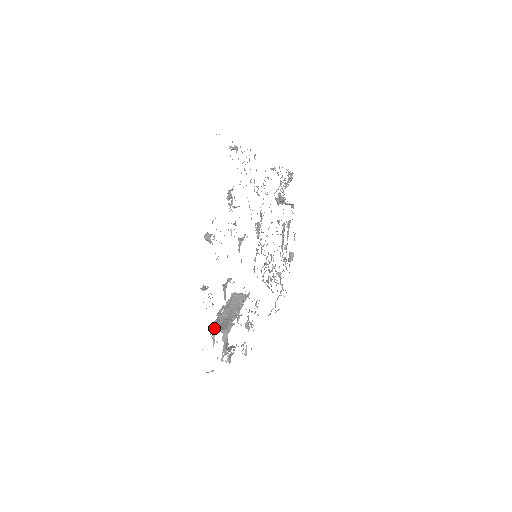
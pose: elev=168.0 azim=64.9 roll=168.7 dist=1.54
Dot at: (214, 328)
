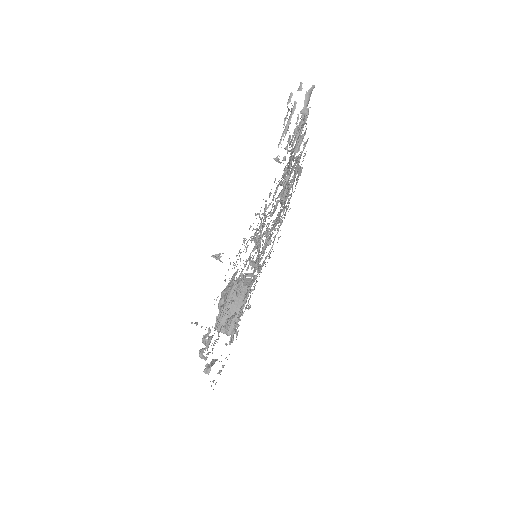
Dot at: occluded
